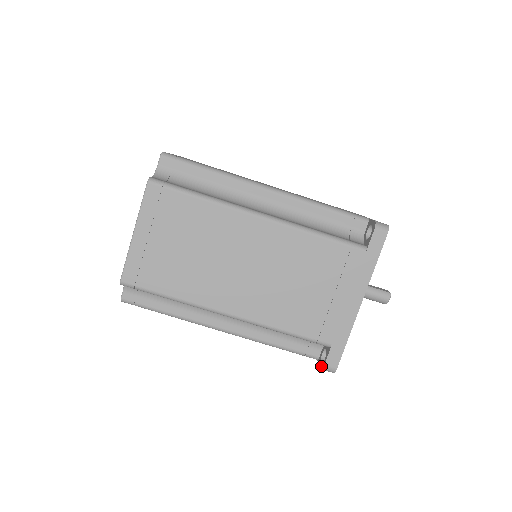
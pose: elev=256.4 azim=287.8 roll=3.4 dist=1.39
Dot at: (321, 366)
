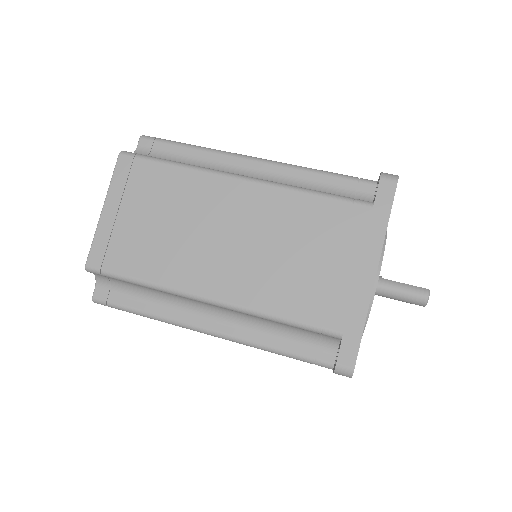
Dot at: (334, 368)
